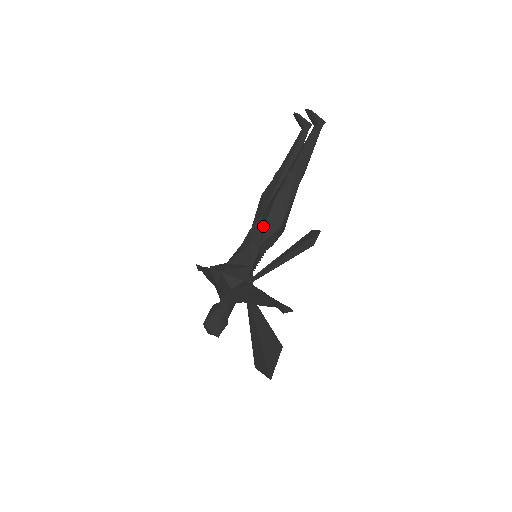
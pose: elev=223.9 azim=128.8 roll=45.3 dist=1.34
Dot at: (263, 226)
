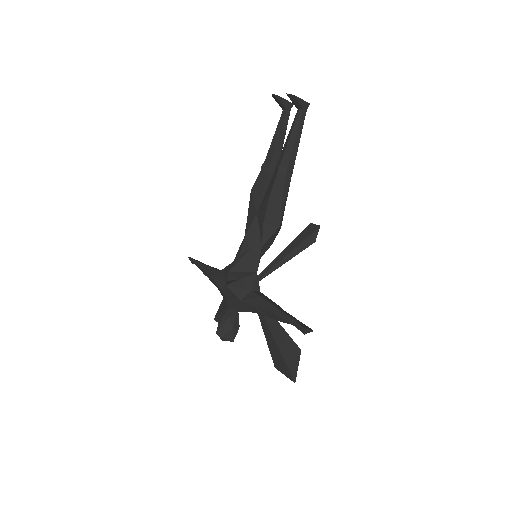
Dot at: (260, 228)
